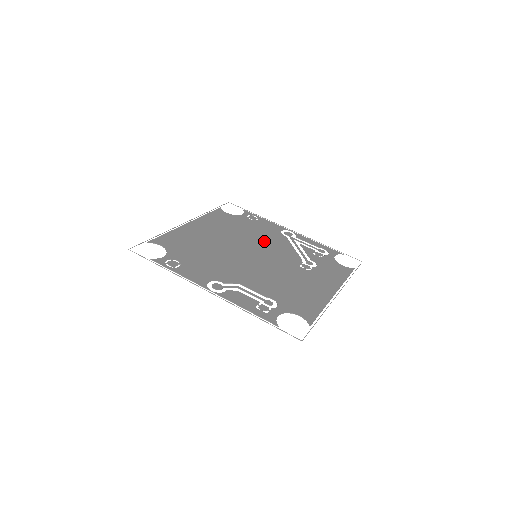
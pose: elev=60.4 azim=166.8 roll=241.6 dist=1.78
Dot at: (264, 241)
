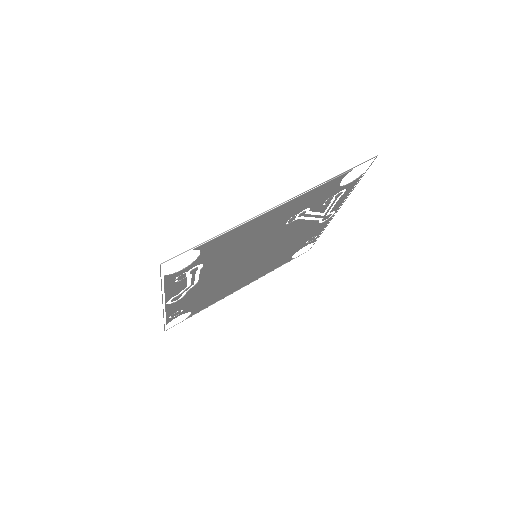
Dot at: (287, 242)
